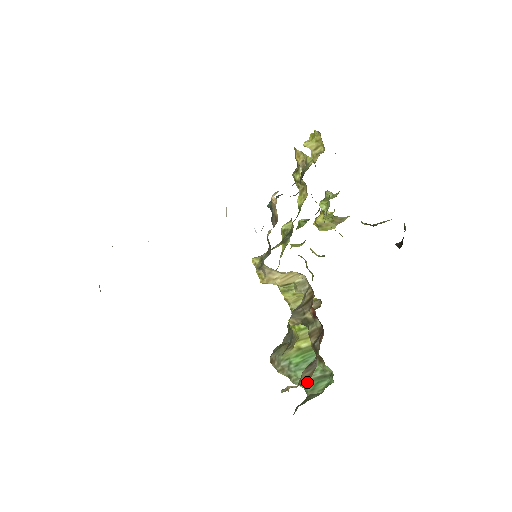
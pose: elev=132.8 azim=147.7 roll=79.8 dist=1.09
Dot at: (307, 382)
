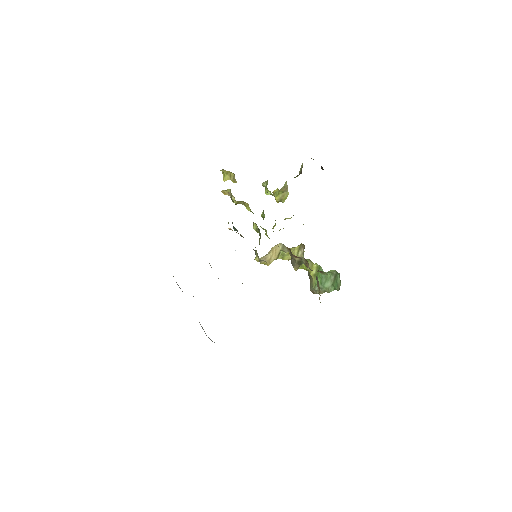
Dot at: (319, 289)
